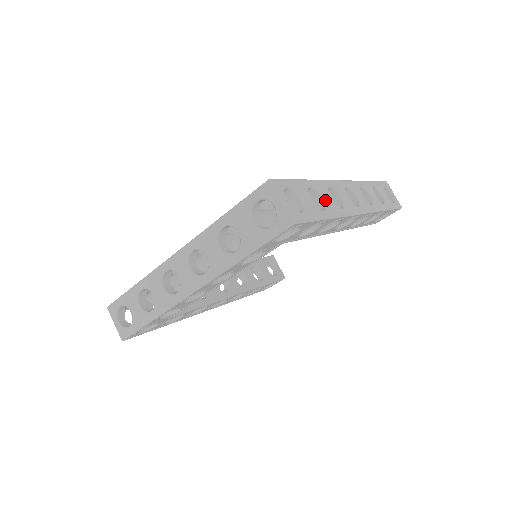
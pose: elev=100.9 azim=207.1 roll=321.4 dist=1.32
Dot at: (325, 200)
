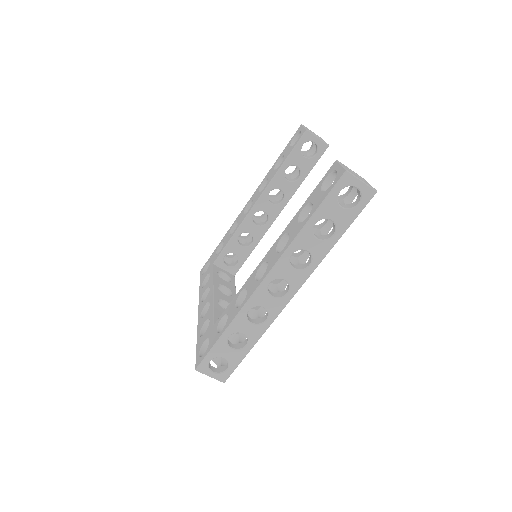
Dot at: (245, 334)
